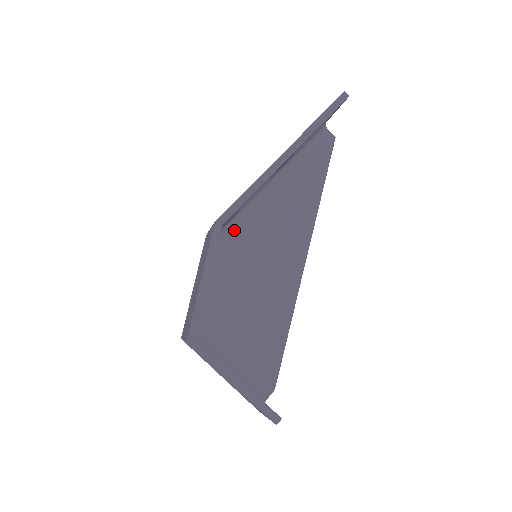
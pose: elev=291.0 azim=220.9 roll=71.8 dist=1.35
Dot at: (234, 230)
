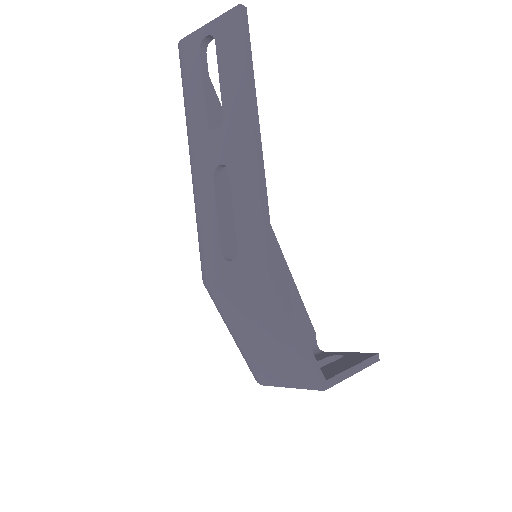
Dot at: occluded
